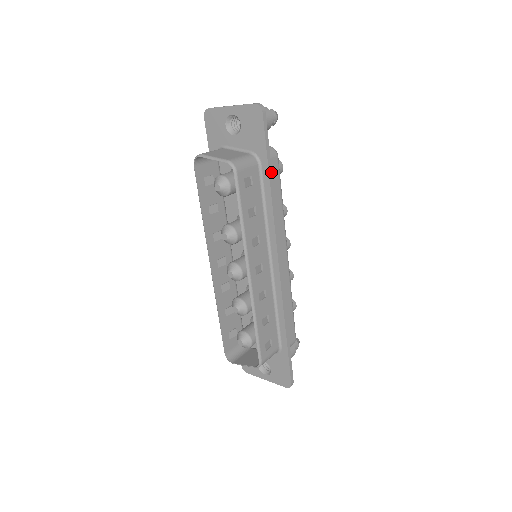
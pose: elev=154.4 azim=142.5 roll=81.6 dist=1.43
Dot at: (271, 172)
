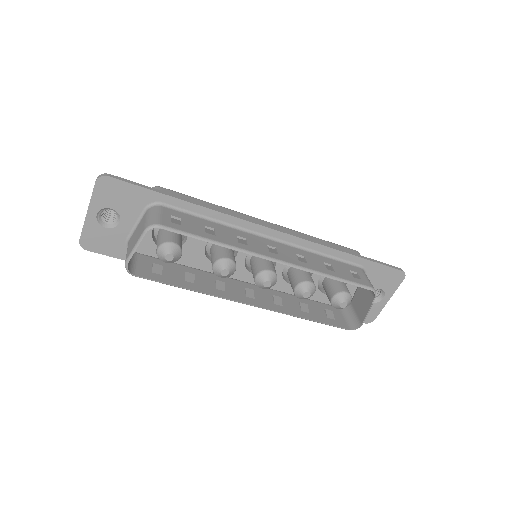
Dot at: (175, 196)
